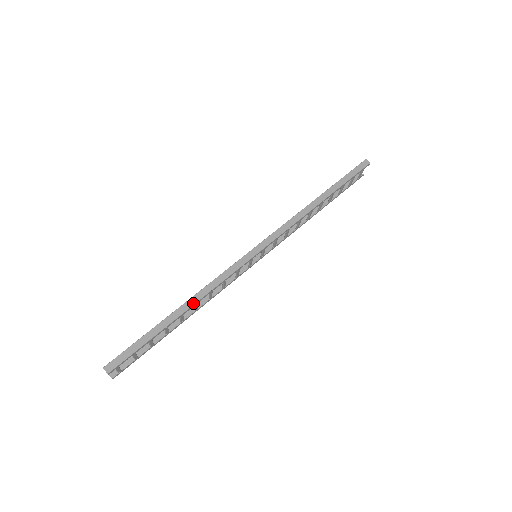
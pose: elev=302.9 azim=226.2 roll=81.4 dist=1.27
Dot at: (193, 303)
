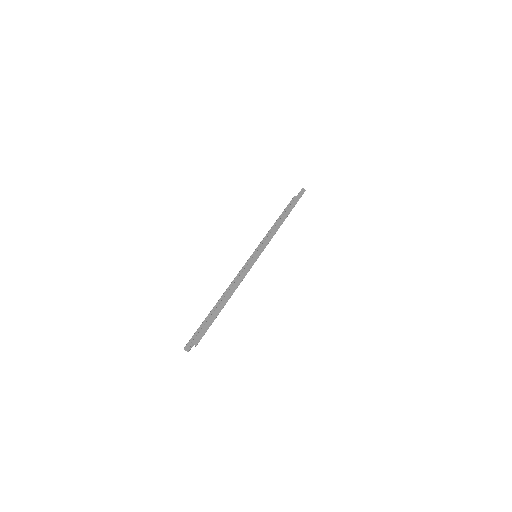
Dot at: (233, 291)
